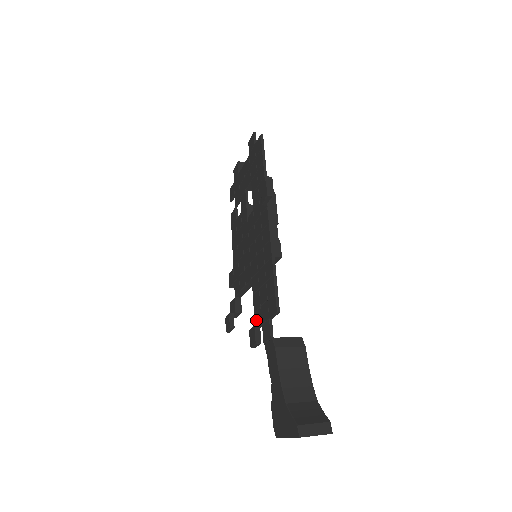
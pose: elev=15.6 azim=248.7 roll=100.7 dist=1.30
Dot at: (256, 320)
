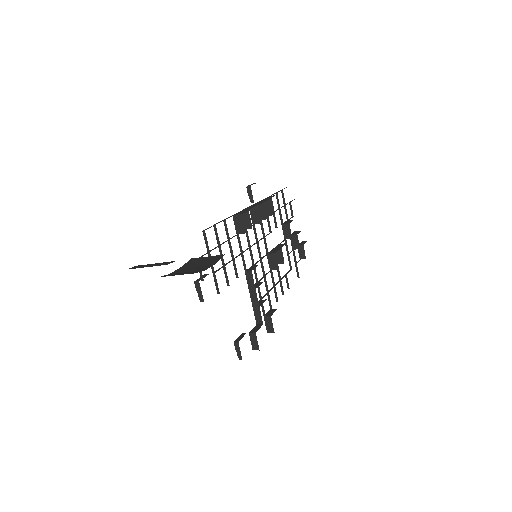
Dot at: occluded
